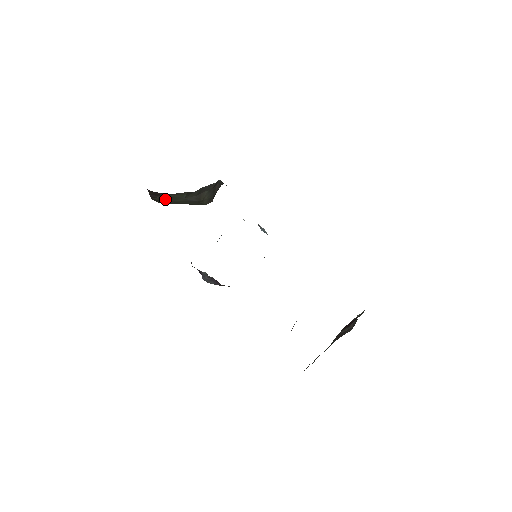
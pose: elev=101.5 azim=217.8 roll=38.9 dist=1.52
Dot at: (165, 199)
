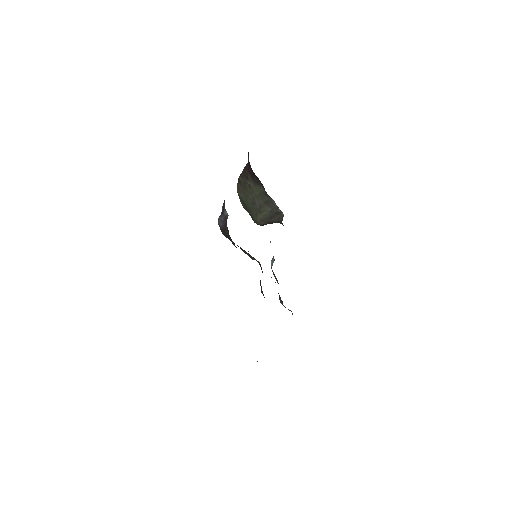
Dot at: (245, 186)
